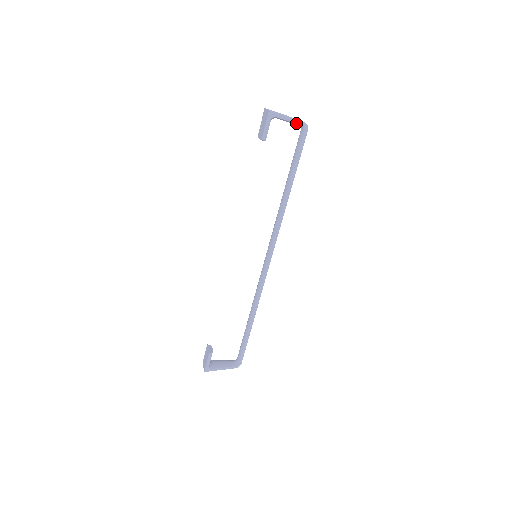
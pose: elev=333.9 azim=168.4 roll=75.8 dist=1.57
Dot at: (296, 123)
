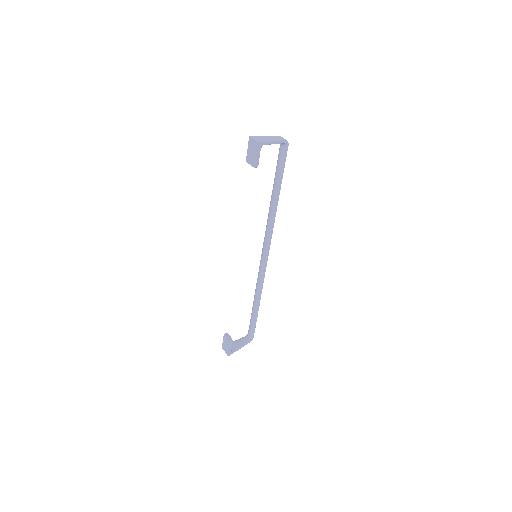
Dot at: (279, 143)
